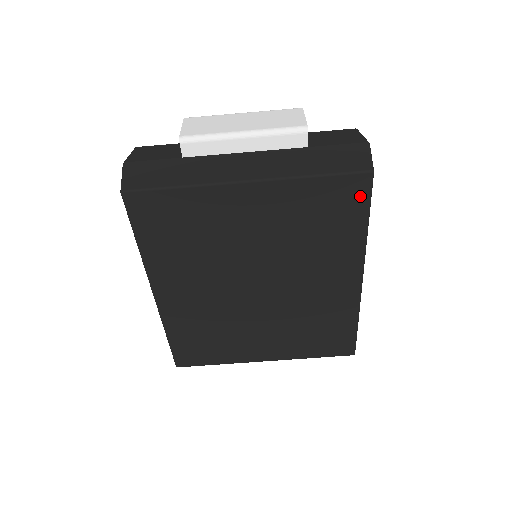
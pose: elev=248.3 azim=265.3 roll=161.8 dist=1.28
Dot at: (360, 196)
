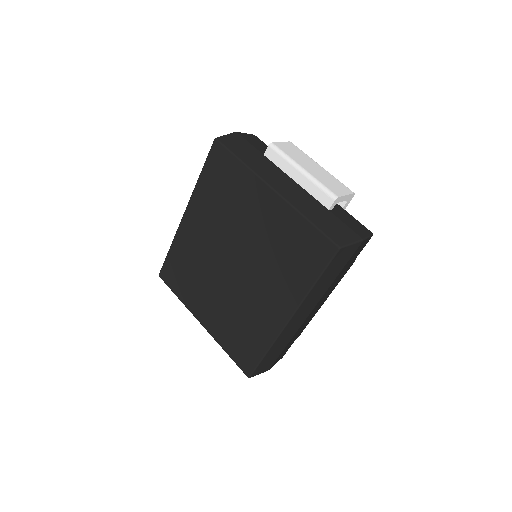
Dot at: (323, 258)
